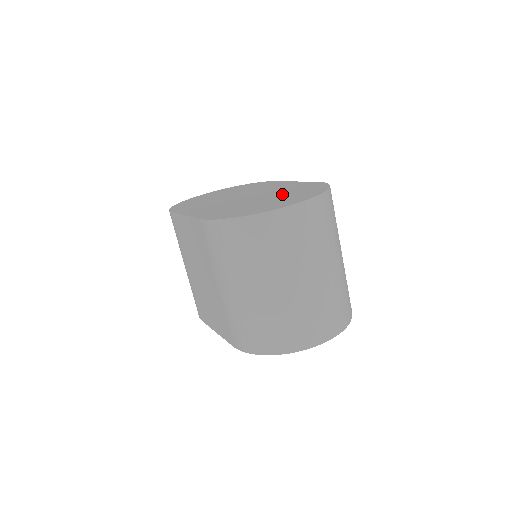
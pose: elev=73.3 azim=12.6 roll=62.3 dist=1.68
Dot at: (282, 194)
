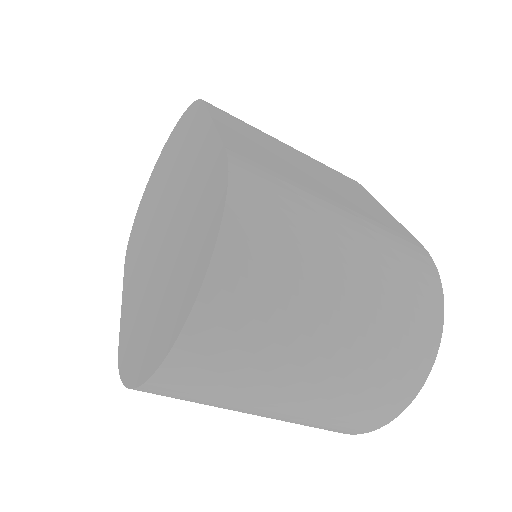
Dot at: (181, 239)
